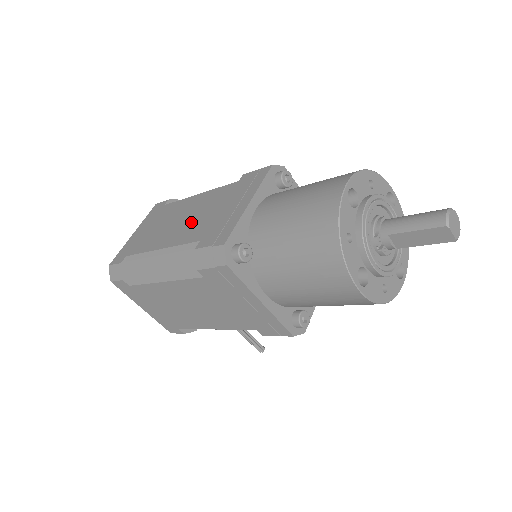
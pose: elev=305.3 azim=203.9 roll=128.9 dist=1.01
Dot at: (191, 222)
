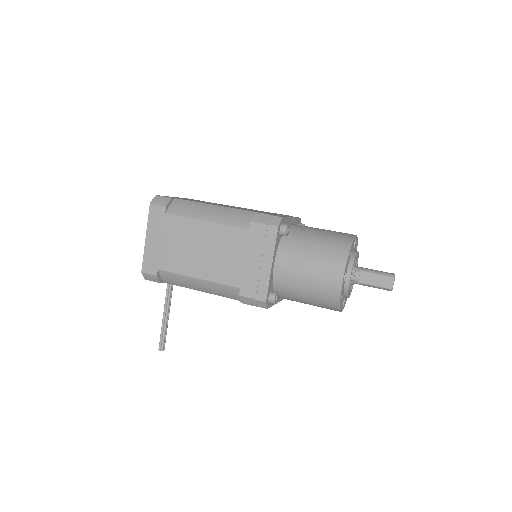
Dot at: occluded
